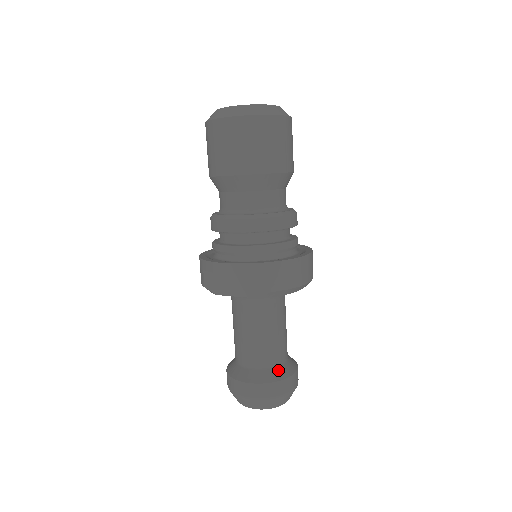
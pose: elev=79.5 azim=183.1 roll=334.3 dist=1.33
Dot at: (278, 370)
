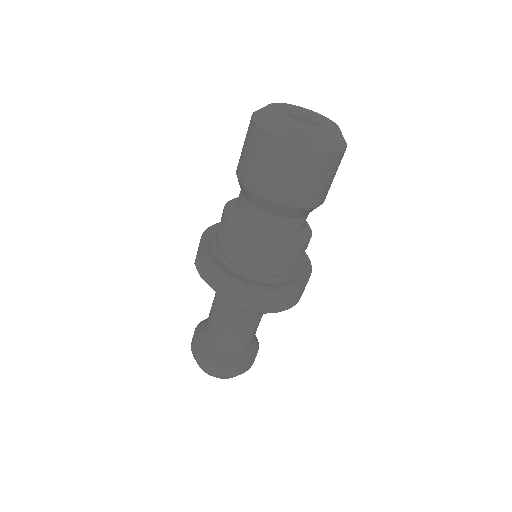
Dot at: (232, 356)
